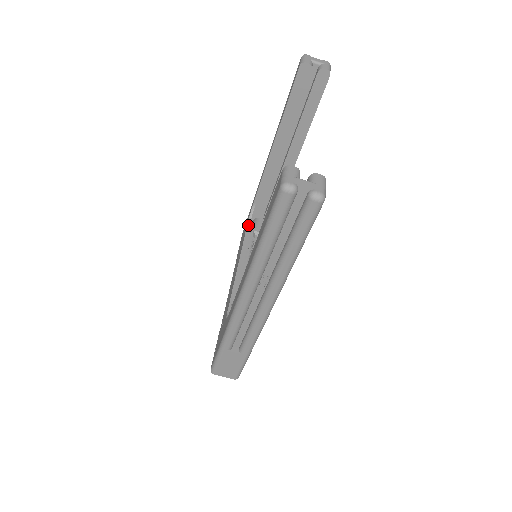
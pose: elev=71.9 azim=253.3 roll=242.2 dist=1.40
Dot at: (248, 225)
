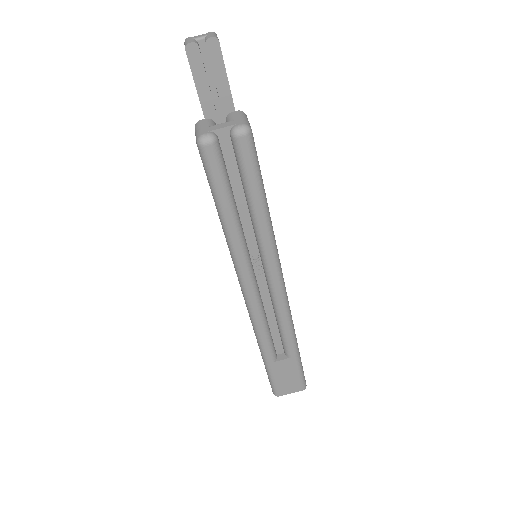
Dot at: occluded
